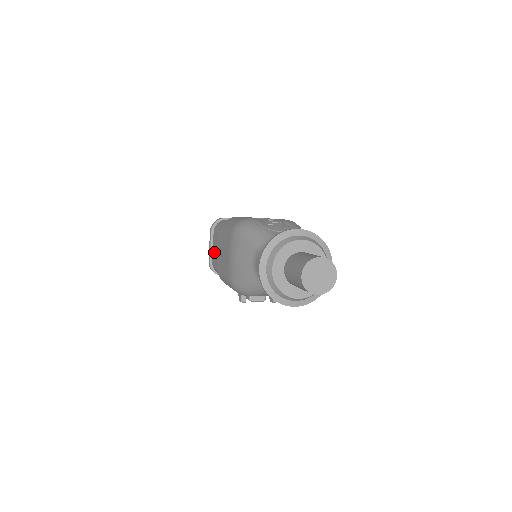
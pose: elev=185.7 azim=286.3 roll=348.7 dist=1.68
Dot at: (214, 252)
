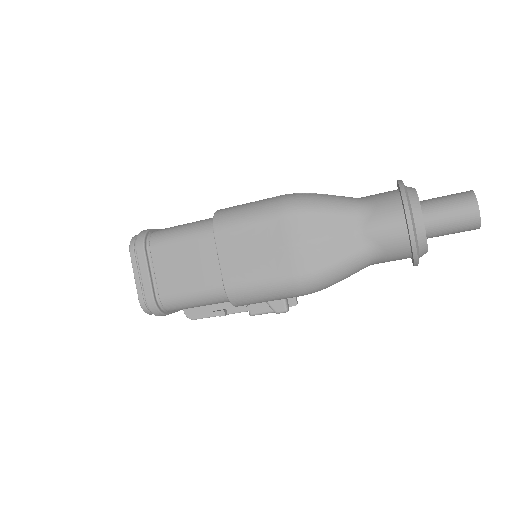
Dot at: (168, 276)
